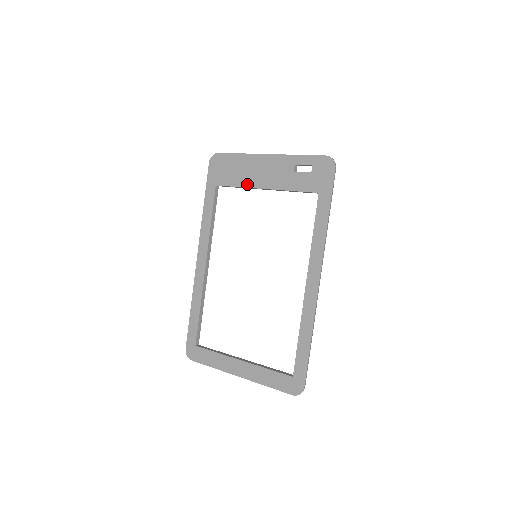
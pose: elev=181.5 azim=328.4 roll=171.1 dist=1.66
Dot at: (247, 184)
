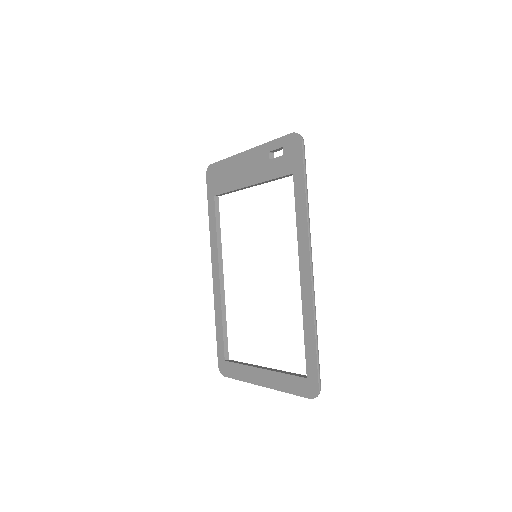
Dot at: (236, 186)
